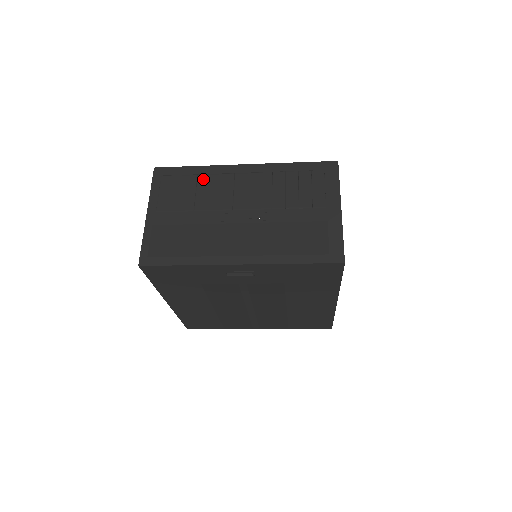
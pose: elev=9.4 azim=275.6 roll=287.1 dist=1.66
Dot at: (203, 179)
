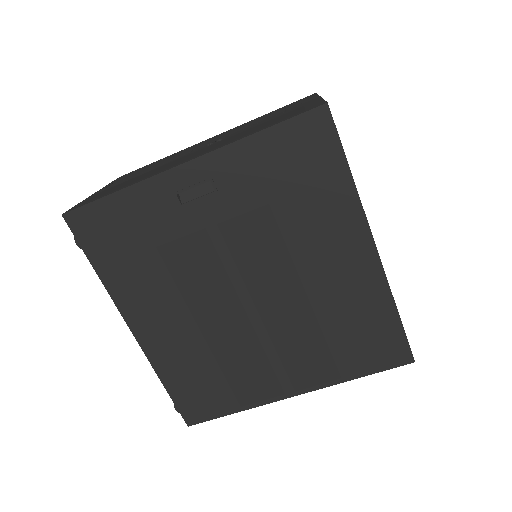
Dot at: (166, 158)
